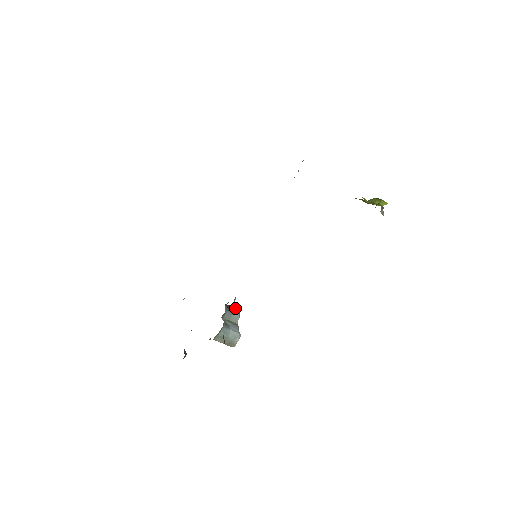
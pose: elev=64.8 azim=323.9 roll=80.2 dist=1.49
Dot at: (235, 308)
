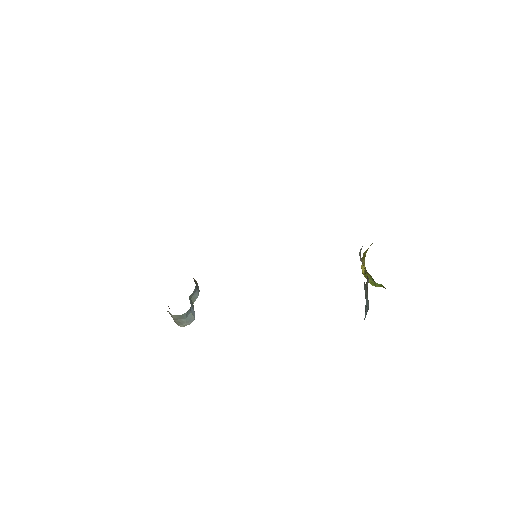
Dot at: occluded
